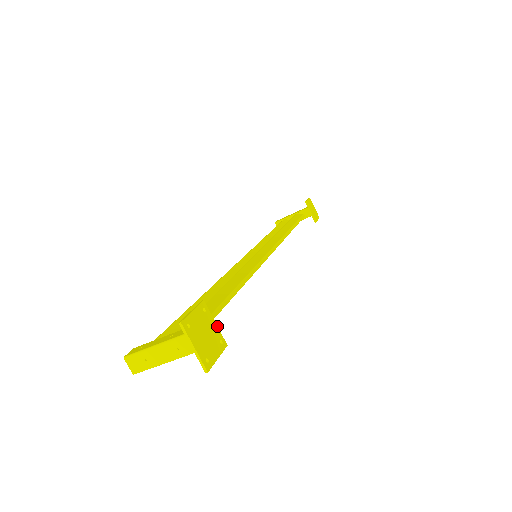
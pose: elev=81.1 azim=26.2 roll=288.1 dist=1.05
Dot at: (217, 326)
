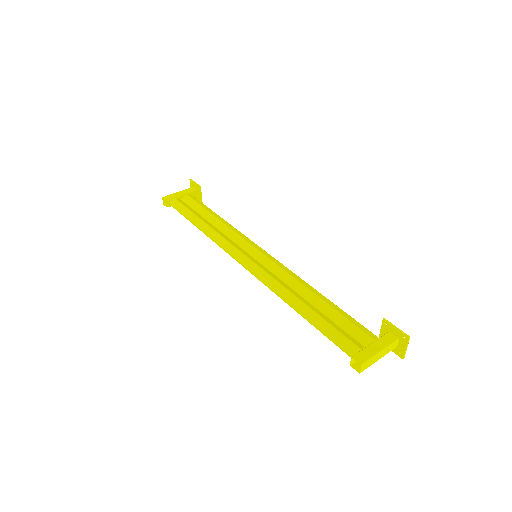
Dot at: (381, 331)
